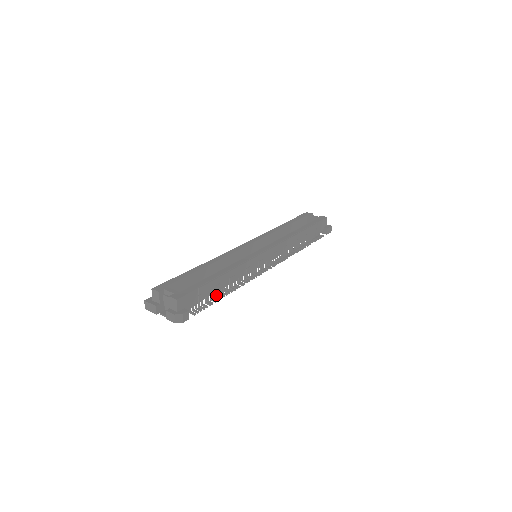
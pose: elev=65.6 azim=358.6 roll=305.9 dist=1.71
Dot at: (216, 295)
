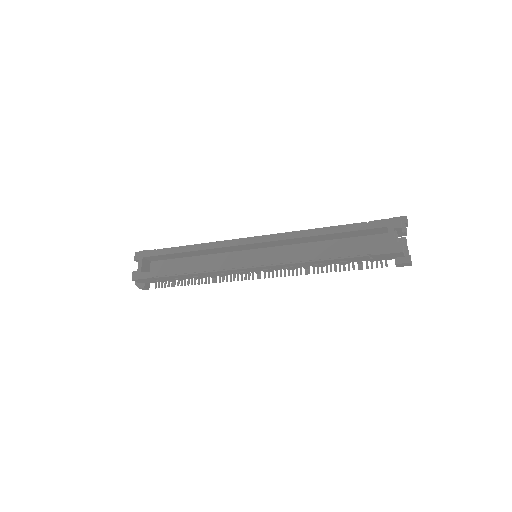
Dot at: occluded
